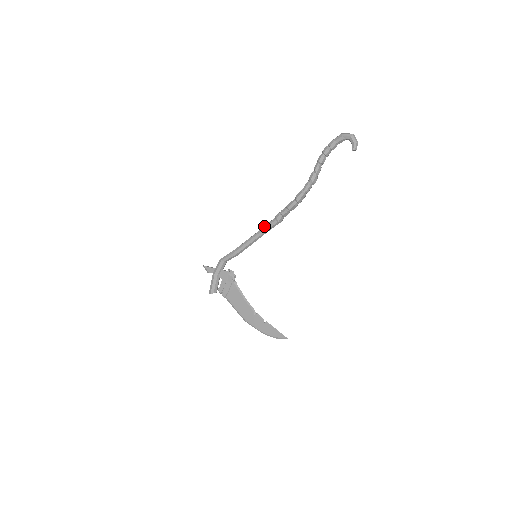
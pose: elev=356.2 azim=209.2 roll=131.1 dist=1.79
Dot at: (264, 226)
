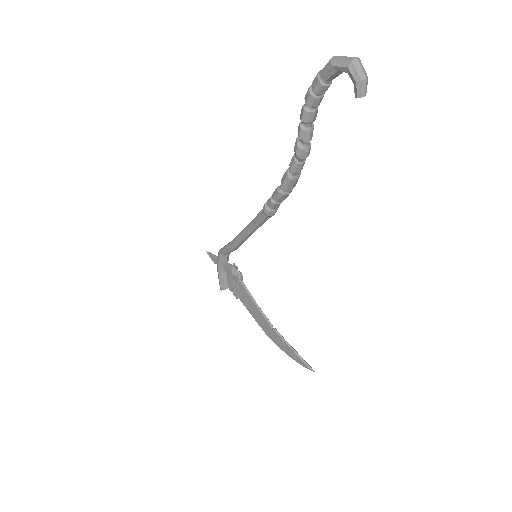
Dot at: occluded
